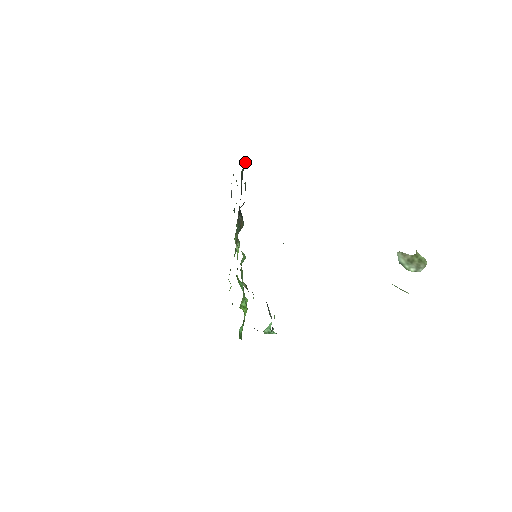
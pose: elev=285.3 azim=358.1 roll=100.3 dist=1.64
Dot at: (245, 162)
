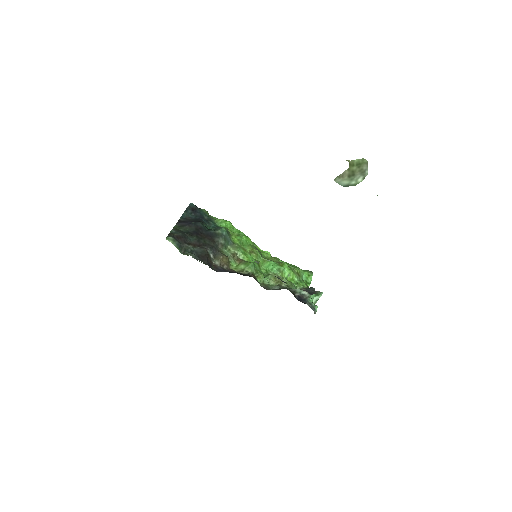
Dot at: (173, 241)
